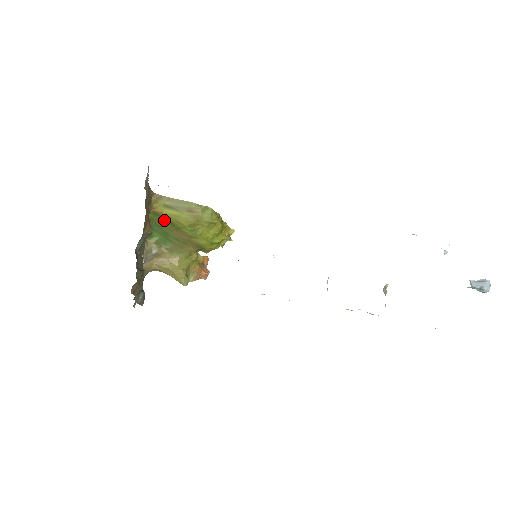
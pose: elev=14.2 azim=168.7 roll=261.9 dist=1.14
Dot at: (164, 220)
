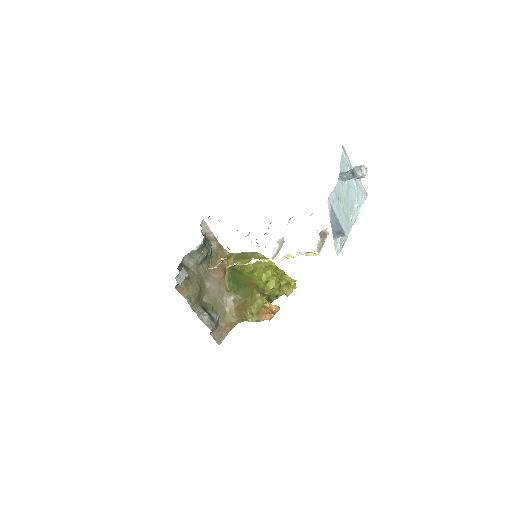
Dot at: (235, 271)
